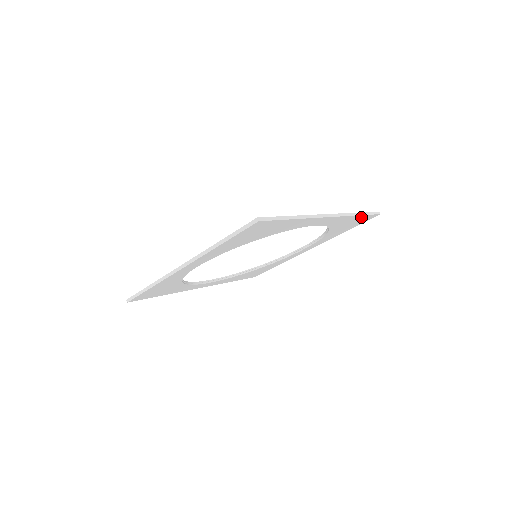
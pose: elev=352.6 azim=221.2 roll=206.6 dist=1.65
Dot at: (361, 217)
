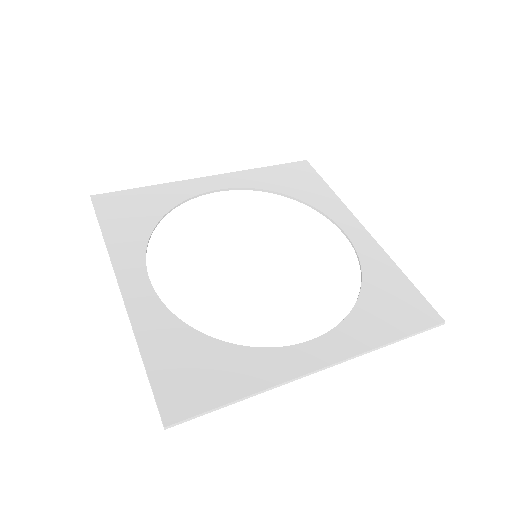
Dot at: (403, 330)
